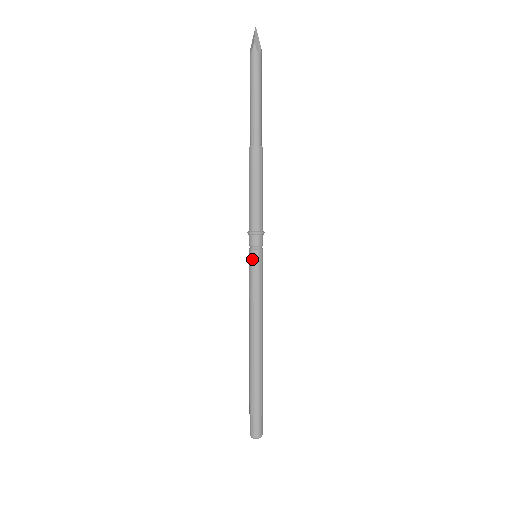
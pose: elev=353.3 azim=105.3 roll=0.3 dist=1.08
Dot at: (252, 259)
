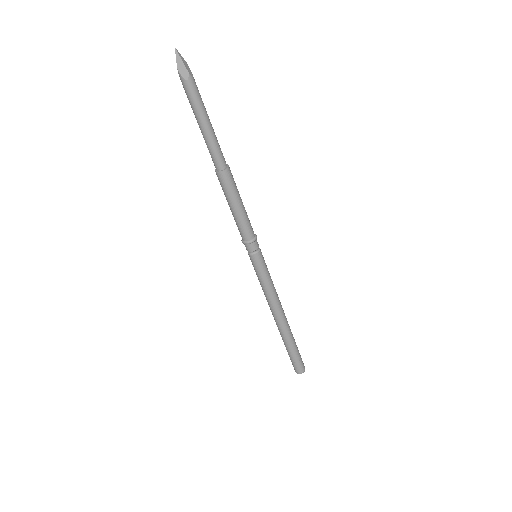
Dot at: (251, 261)
